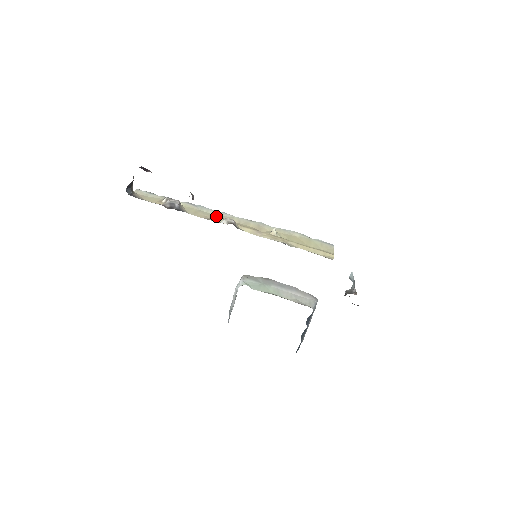
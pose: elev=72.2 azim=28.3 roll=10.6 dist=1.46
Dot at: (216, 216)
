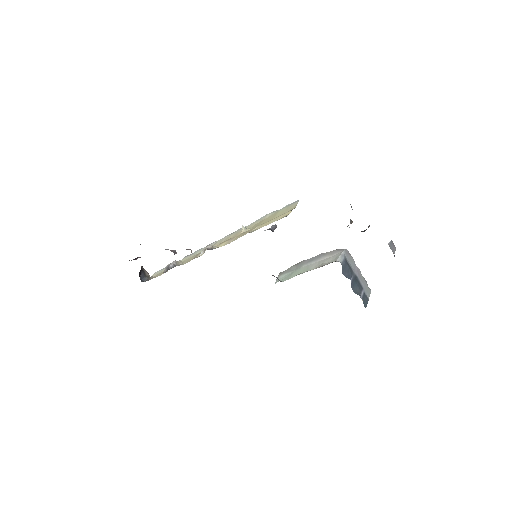
Dot at: occluded
